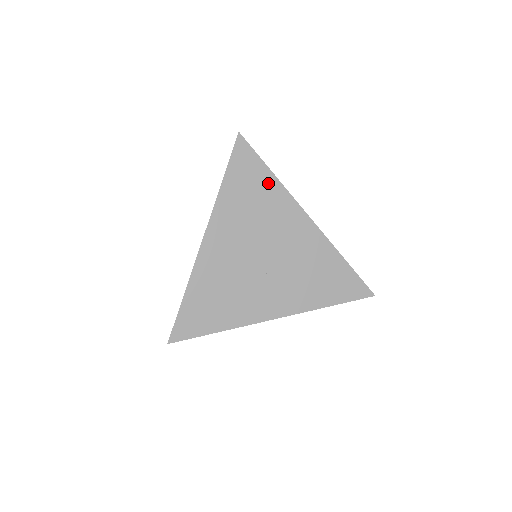
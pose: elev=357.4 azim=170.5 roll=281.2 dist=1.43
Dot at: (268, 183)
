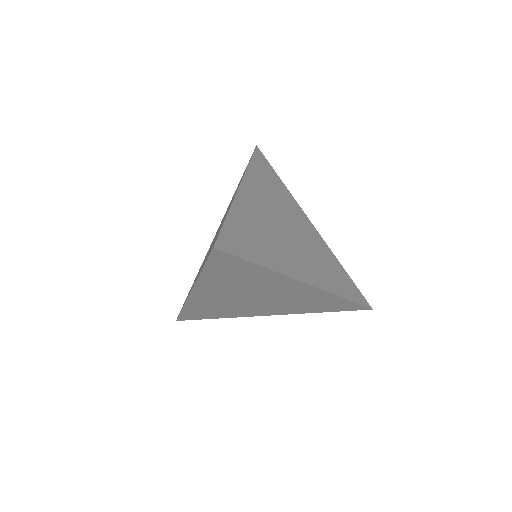
Dot at: (281, 185)
